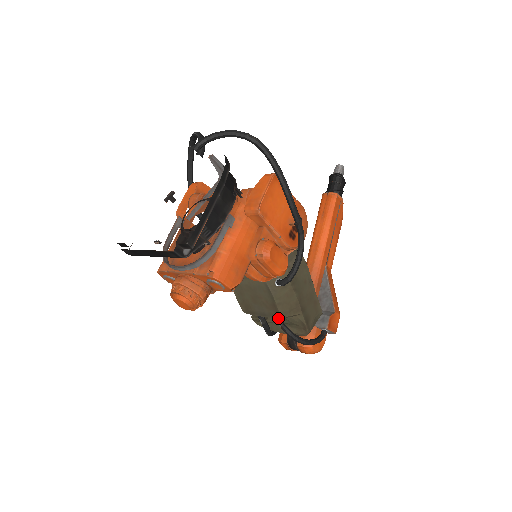
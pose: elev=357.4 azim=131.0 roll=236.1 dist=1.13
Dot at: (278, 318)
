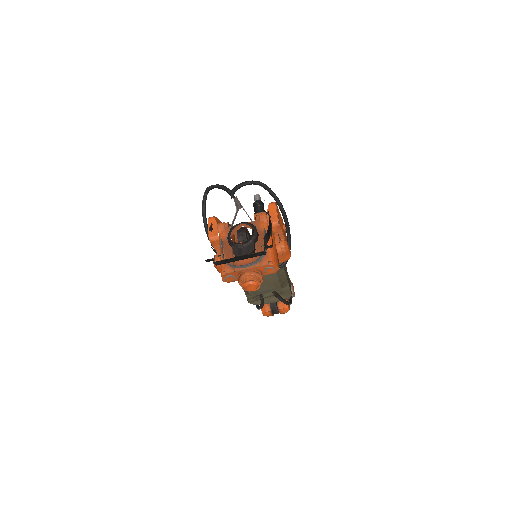
Dot at: (275, 291)
